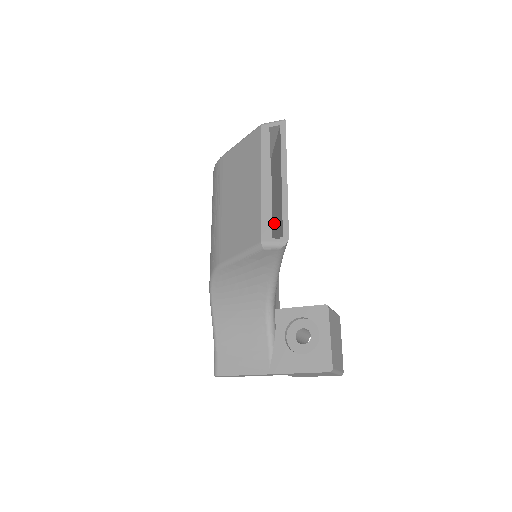
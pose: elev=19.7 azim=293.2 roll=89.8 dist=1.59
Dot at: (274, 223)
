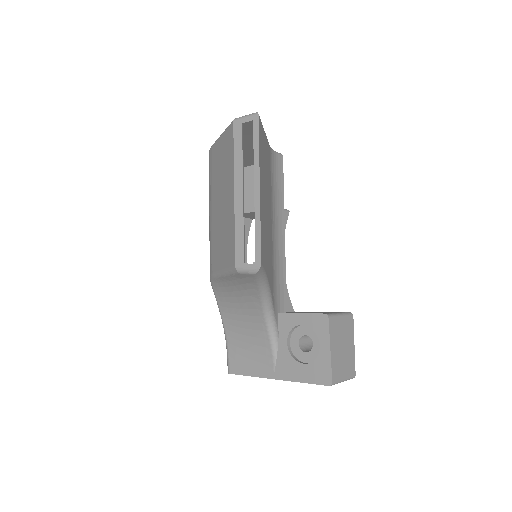
Dot at: occluded
